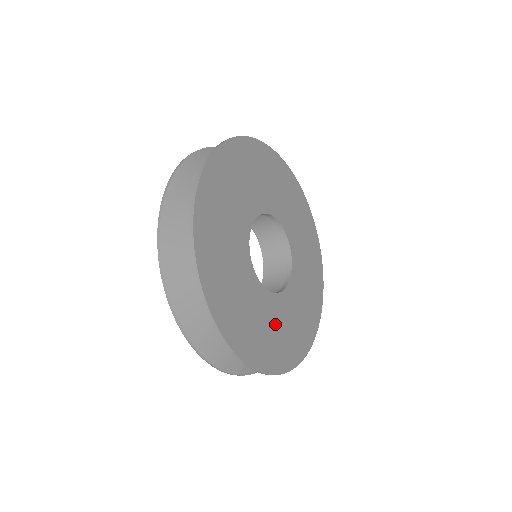
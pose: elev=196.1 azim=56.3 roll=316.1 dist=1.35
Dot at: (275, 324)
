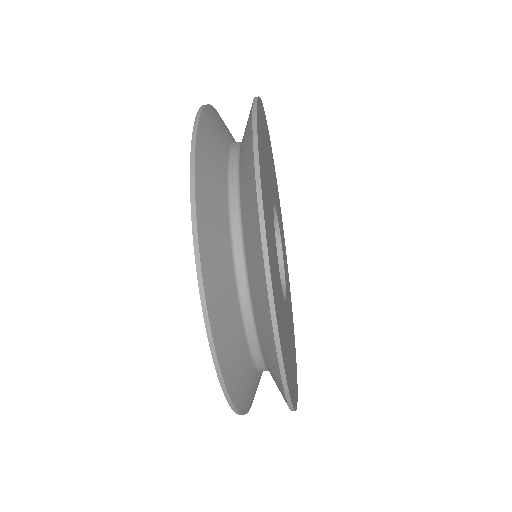
Dot at: (290, 342)
